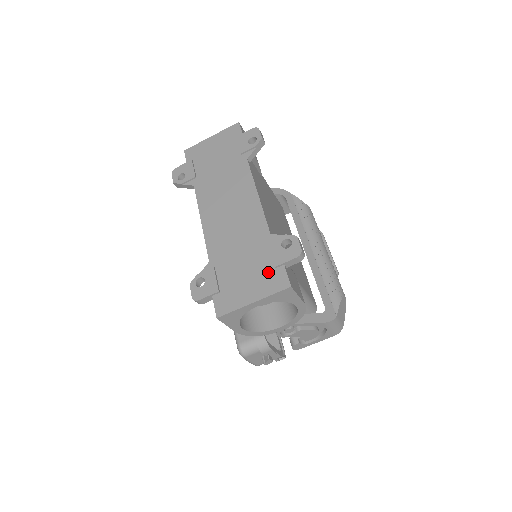
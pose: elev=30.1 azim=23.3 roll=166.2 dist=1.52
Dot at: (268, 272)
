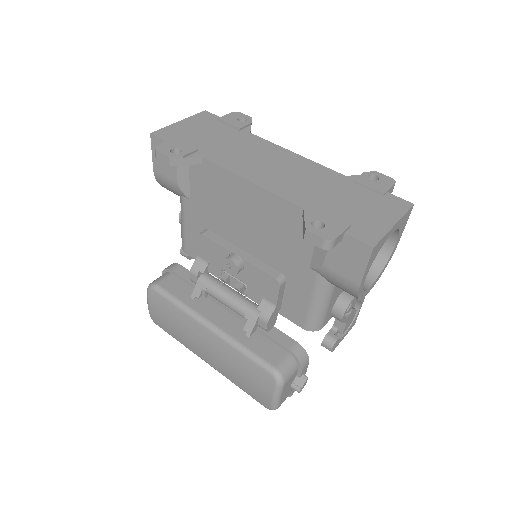
Dot at: (380, 200)
